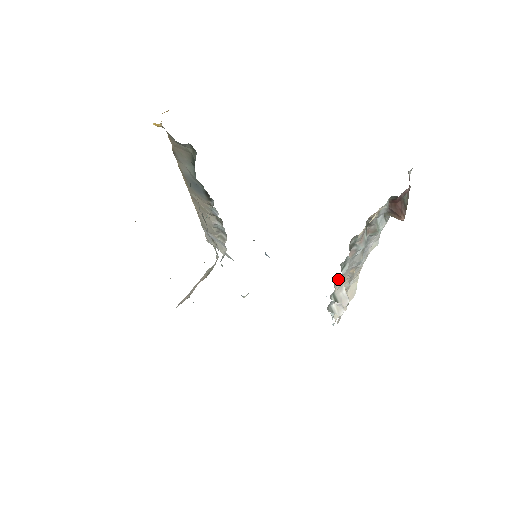
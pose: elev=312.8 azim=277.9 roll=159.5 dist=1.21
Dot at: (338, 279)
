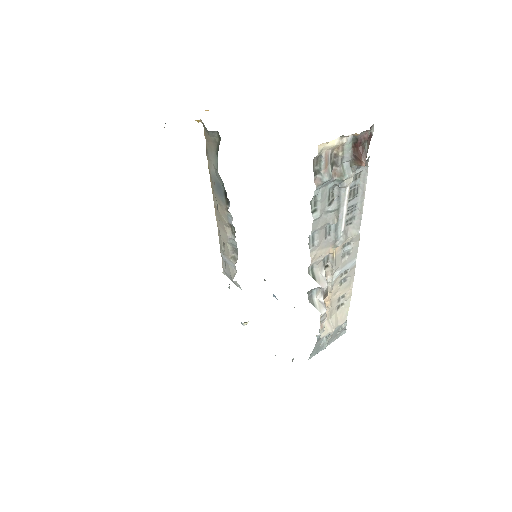
Dot at: (314, 240)
